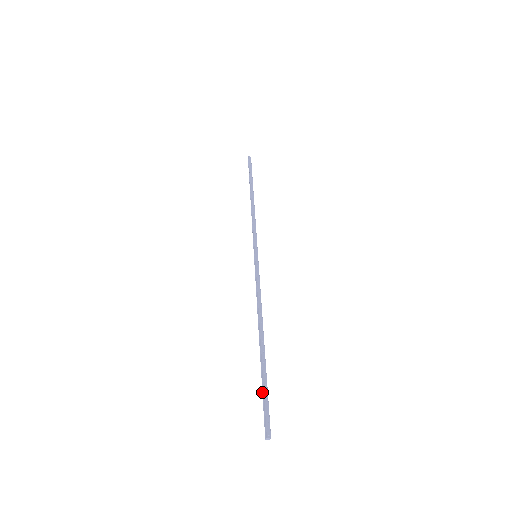
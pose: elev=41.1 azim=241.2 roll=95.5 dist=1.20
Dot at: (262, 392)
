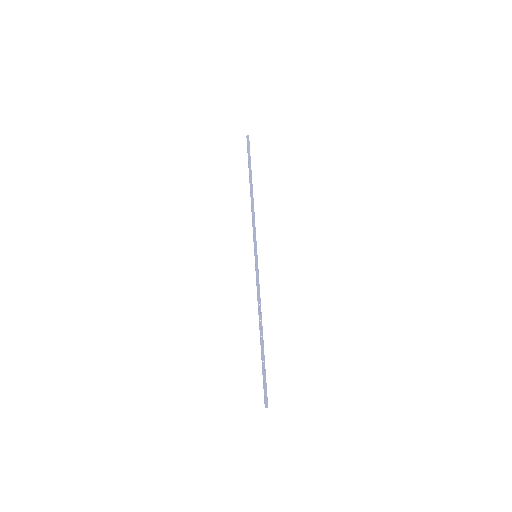
Dot at: occluded
